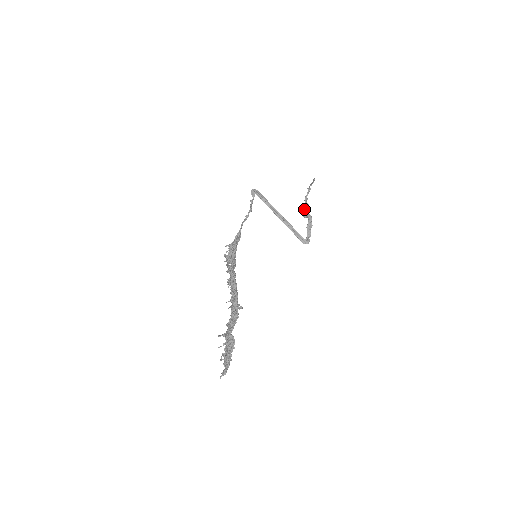
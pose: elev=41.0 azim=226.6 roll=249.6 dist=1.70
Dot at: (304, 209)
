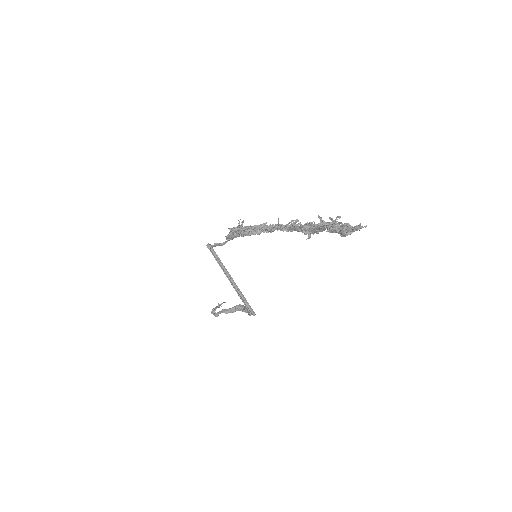
Dot at: (216, 313)
